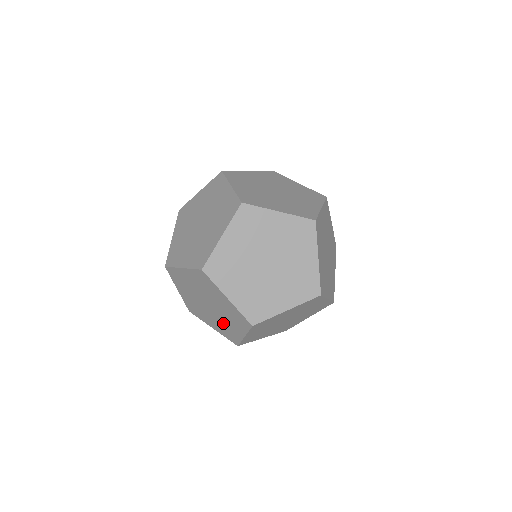
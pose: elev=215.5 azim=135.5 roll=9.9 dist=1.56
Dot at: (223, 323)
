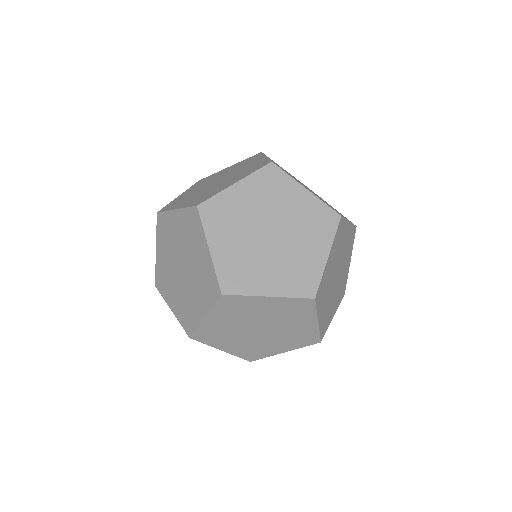
Dot at: (187, 297)
